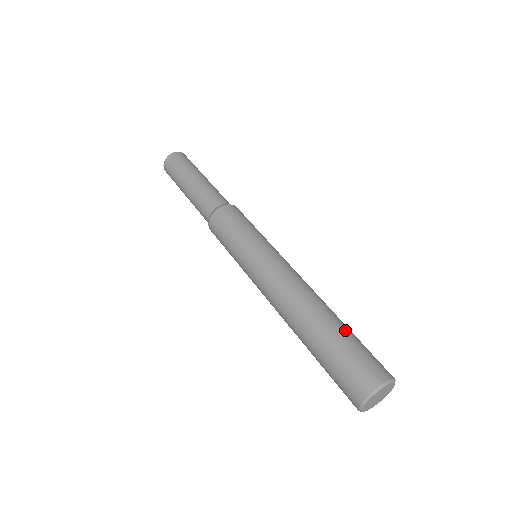
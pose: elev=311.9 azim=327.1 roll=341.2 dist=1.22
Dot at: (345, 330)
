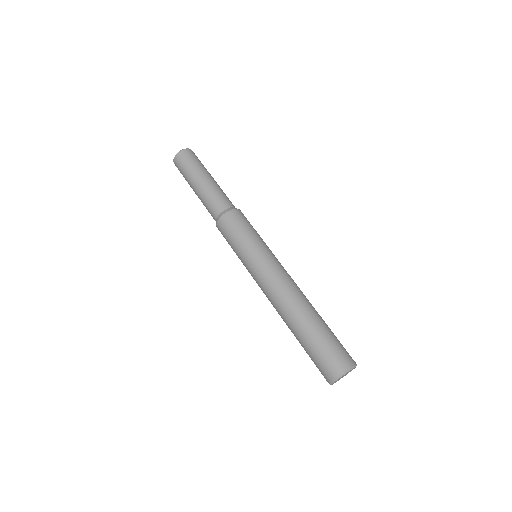
Dot at: occluded
